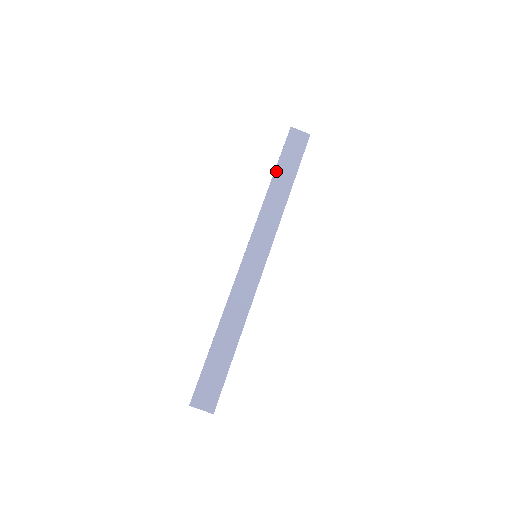
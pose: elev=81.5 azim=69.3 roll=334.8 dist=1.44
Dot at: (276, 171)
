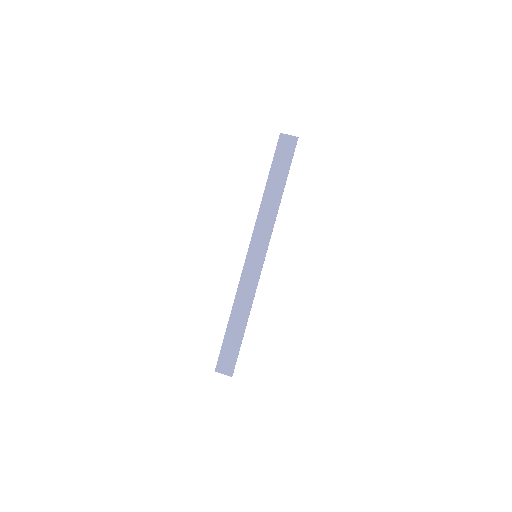
Dot at: (269, 178)
